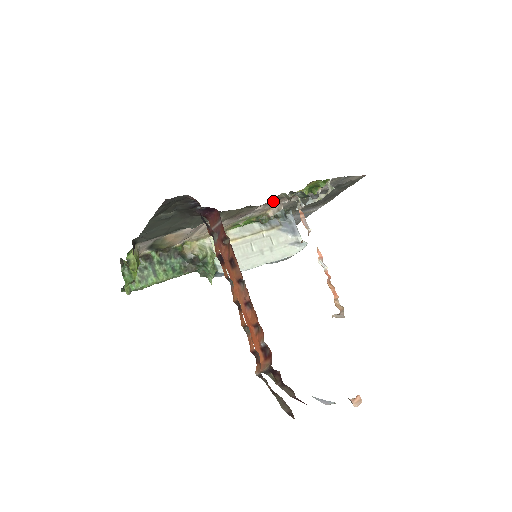
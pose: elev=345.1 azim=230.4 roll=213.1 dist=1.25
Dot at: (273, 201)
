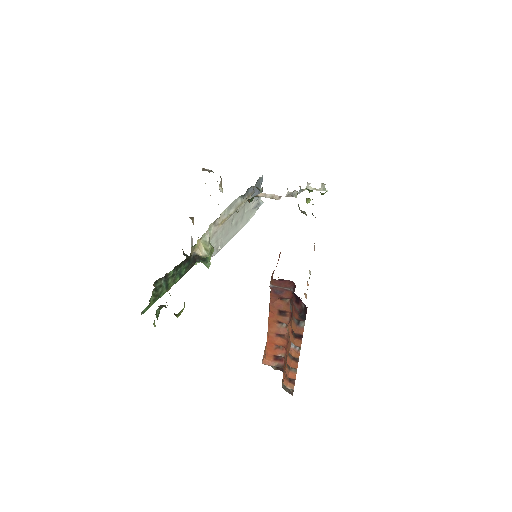
Dot at: occluded
